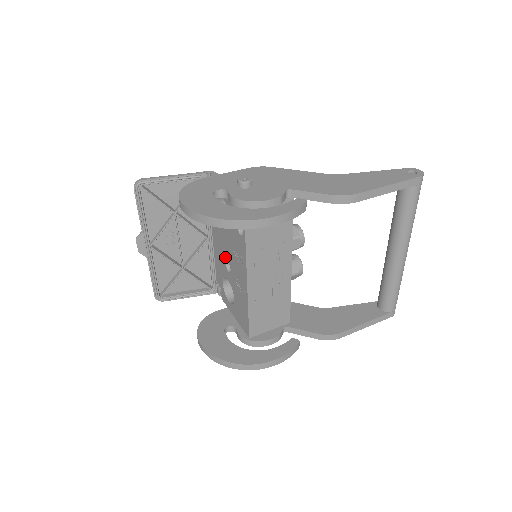
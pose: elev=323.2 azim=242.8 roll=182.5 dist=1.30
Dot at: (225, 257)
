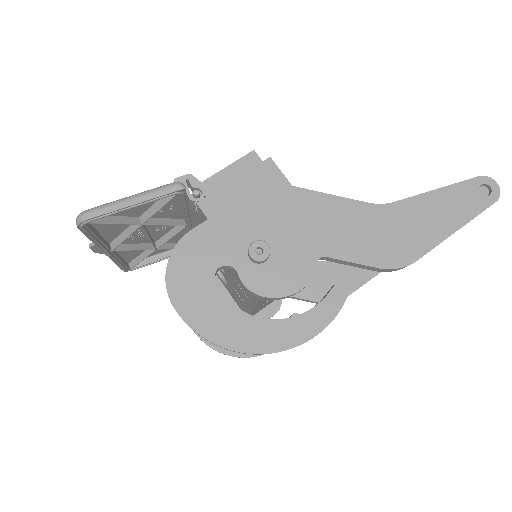
Dot at: occluded
